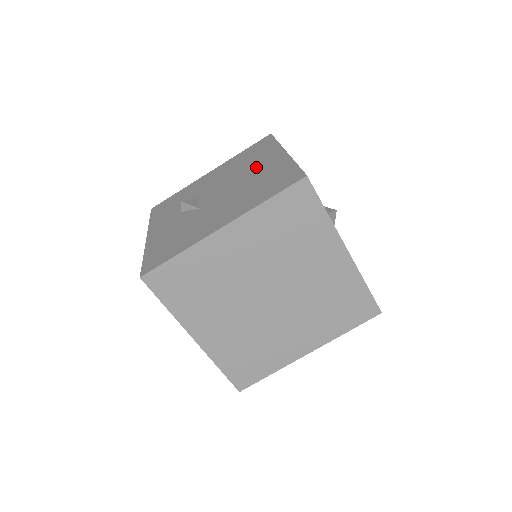
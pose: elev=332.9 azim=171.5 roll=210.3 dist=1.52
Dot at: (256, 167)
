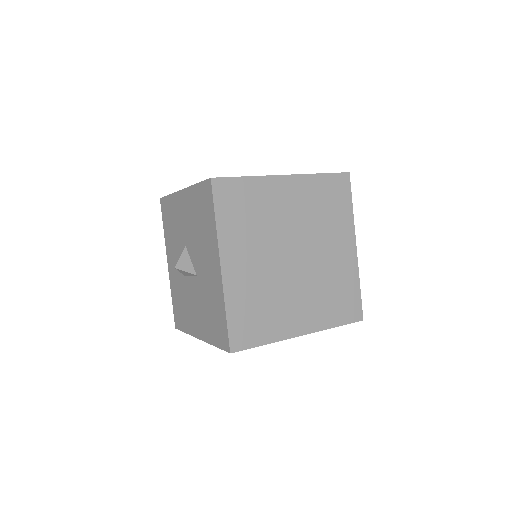
Dot at: occluded
